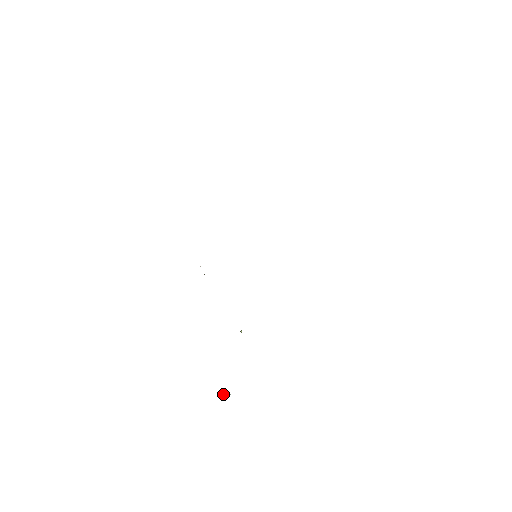
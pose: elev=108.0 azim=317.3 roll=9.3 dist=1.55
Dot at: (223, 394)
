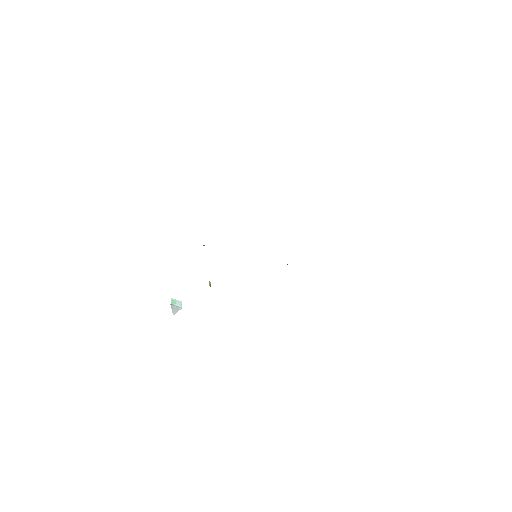
Dot at: (175, 307)
